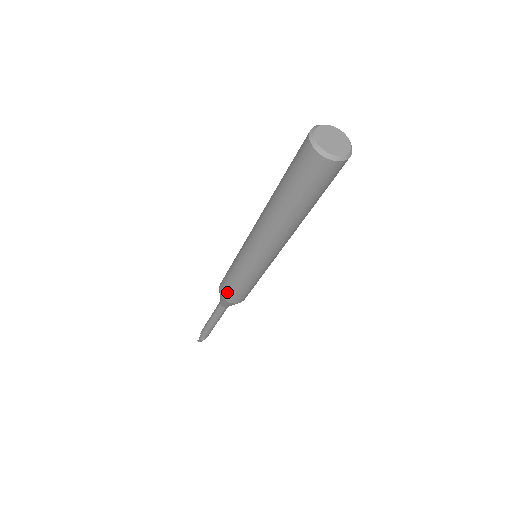
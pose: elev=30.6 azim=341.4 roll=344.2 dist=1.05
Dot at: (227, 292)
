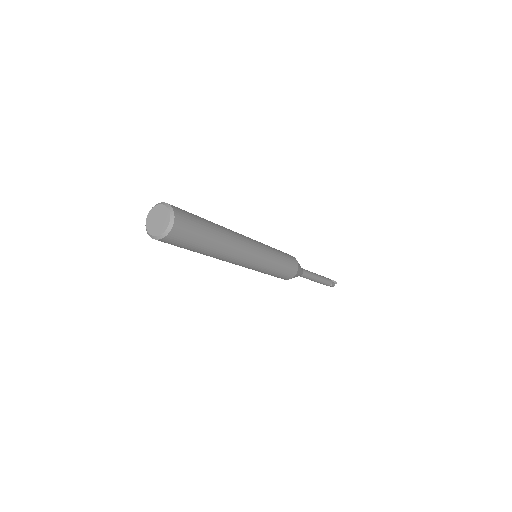
Dot at: occluded
